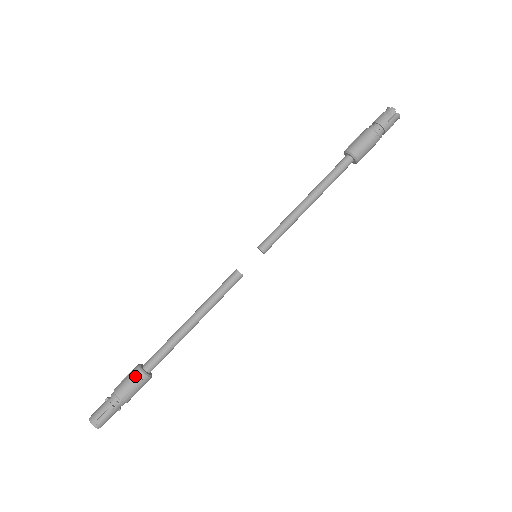
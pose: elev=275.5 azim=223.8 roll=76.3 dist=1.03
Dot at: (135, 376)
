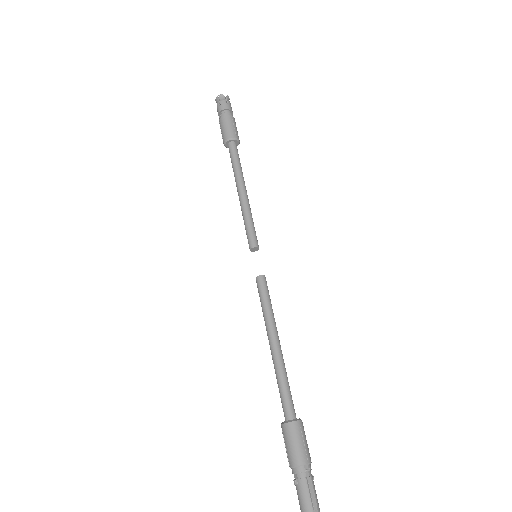
Dot at: (293, 432)
